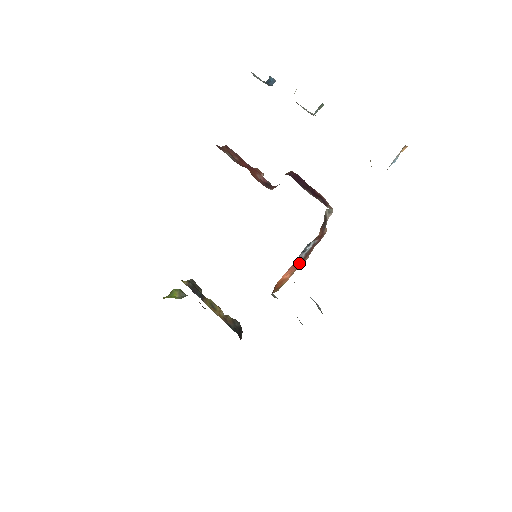
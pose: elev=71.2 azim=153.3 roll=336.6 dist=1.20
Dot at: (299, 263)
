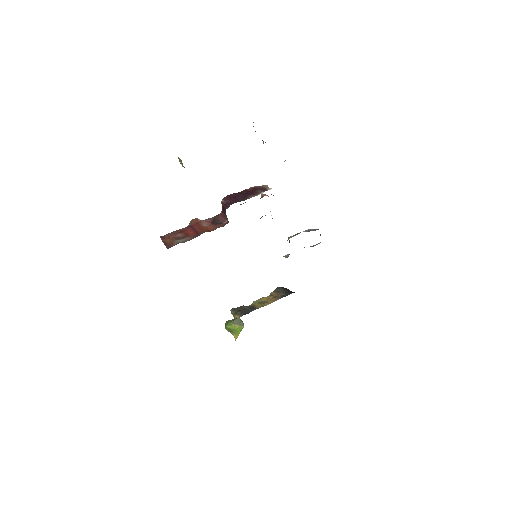
Dot at: occluded
